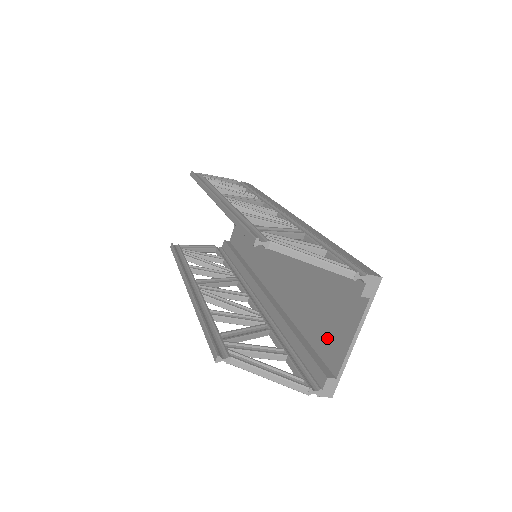
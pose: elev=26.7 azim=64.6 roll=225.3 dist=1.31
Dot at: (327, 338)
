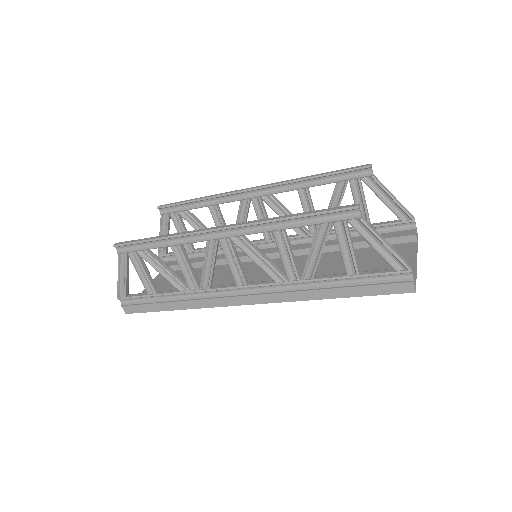
Dot at: occluded
